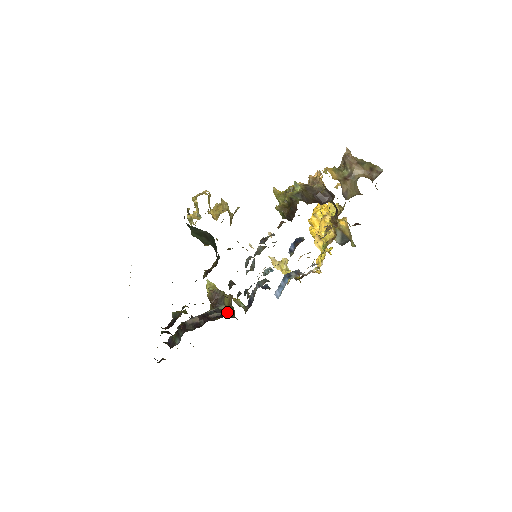
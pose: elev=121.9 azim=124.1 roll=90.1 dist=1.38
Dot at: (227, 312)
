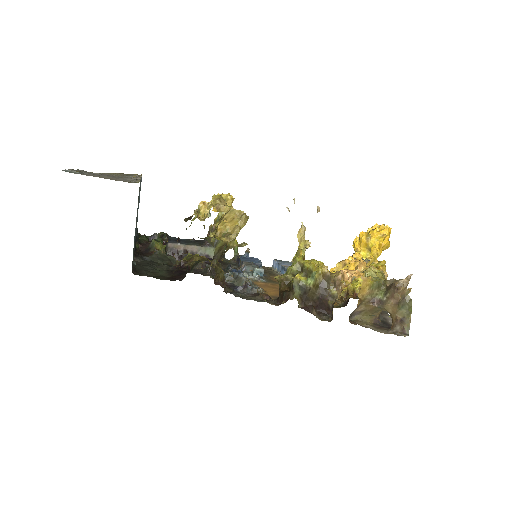
Dot at: (211, 256)
